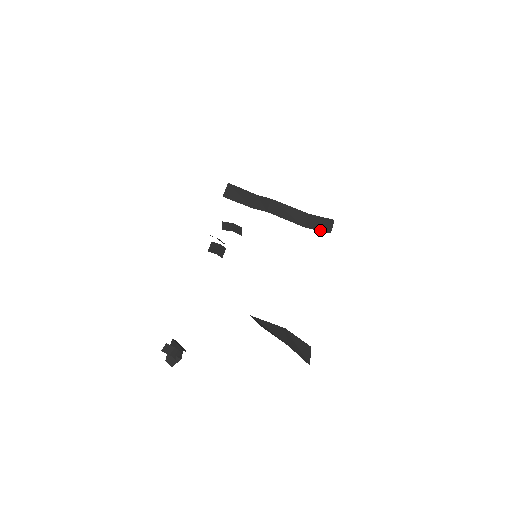
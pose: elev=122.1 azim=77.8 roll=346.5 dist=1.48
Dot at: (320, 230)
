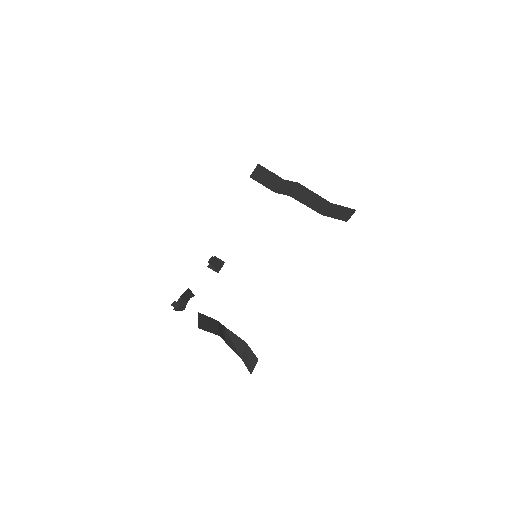
Dot at: (337, 218)
